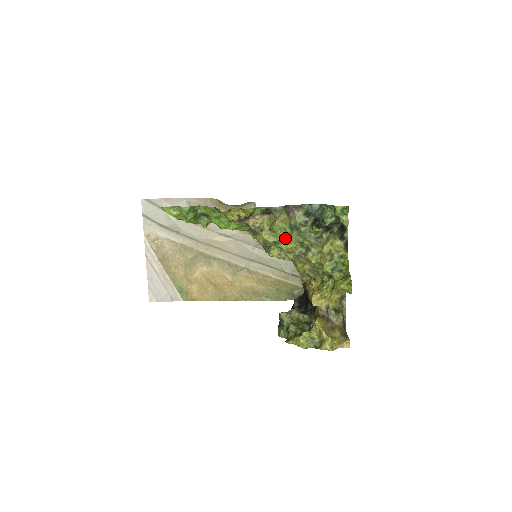
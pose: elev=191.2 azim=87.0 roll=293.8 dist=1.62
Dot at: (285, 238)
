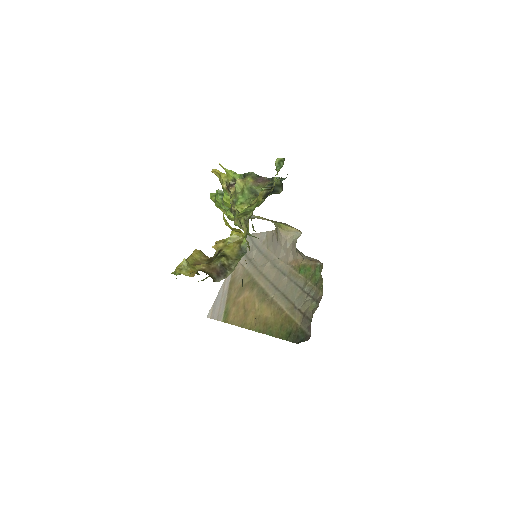
Dot at: (240, 197)
